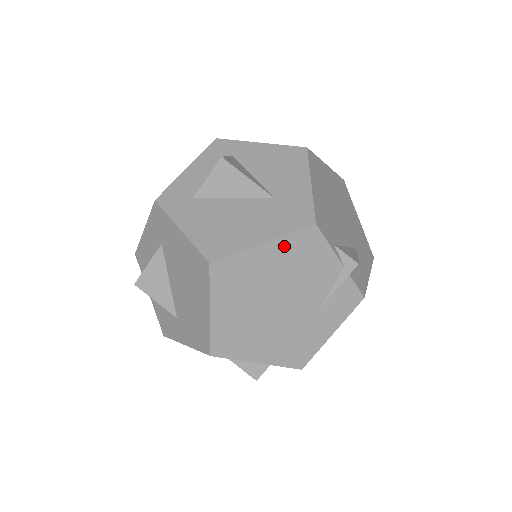
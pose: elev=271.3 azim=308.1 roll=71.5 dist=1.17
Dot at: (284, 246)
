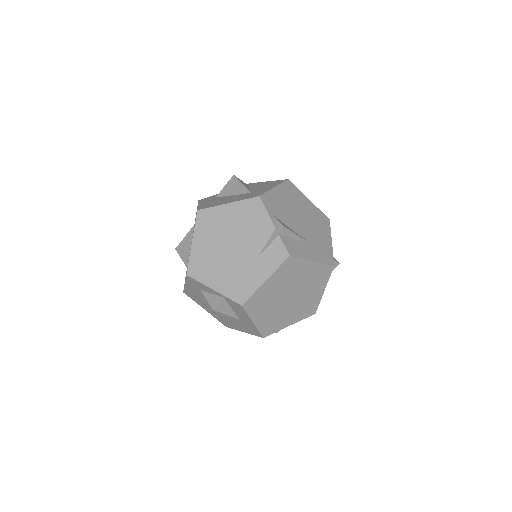
Dot at: (239, 207)
